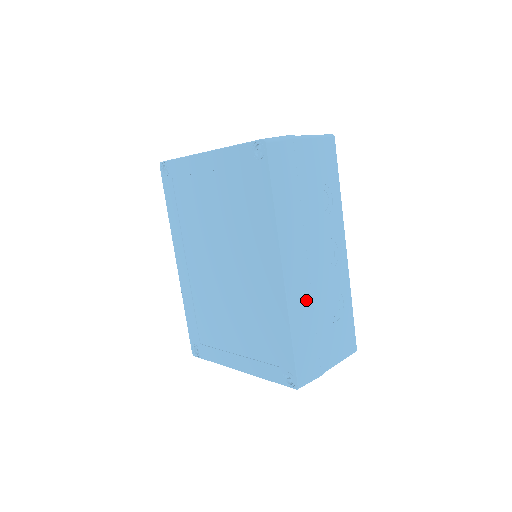
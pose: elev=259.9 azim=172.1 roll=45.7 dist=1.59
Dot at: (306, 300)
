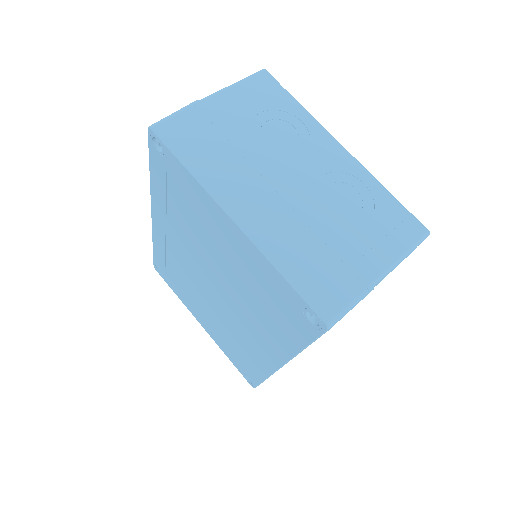
Dot at: occluded
